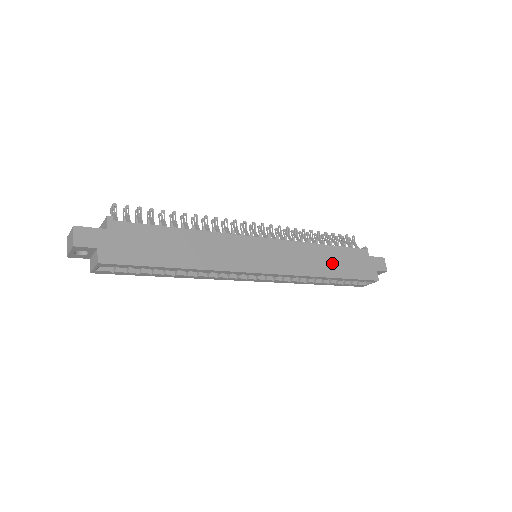
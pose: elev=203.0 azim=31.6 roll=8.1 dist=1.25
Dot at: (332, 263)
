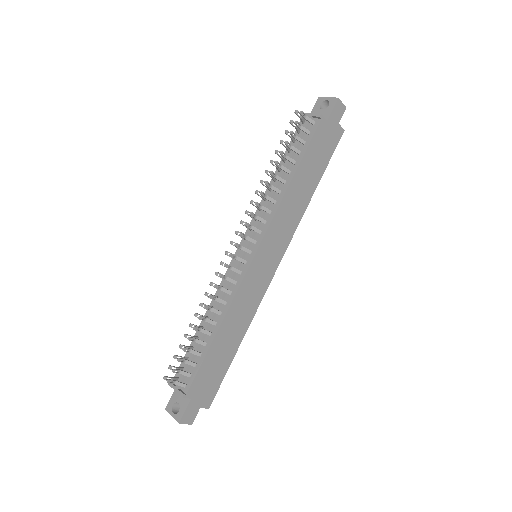
Dot at: (307, 181)
